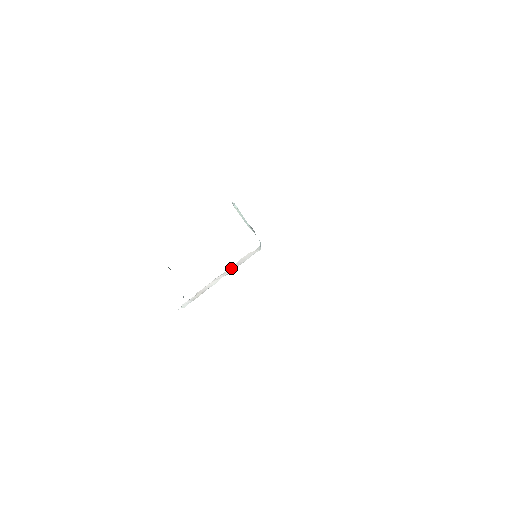
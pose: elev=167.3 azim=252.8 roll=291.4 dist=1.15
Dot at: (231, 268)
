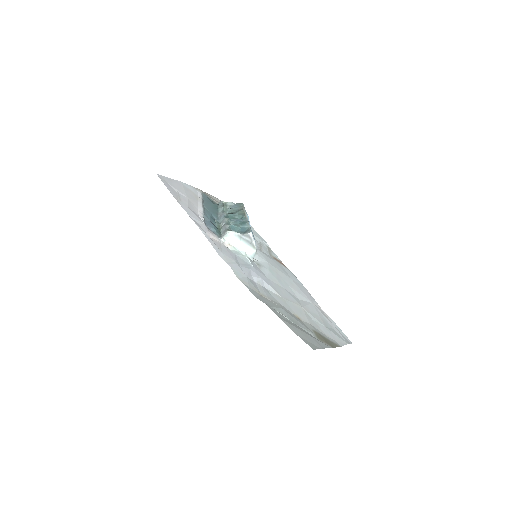
Dot at: occluded
